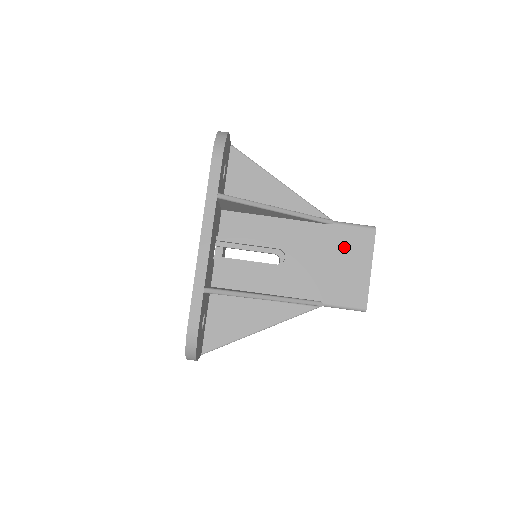
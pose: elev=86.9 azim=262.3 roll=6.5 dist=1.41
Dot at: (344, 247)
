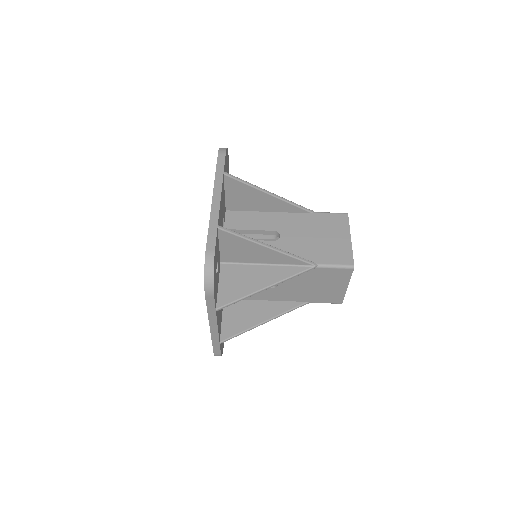
Dot at: (326, 226)
